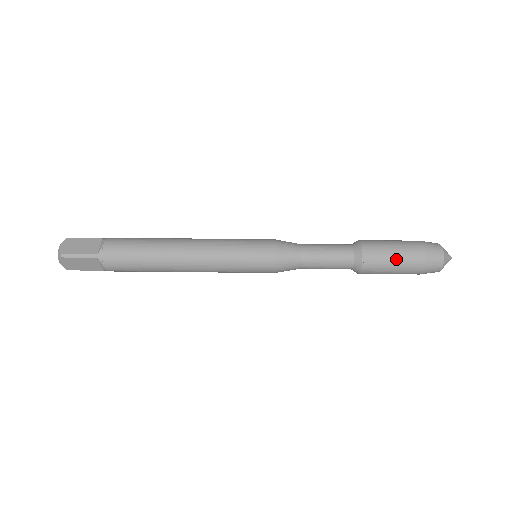
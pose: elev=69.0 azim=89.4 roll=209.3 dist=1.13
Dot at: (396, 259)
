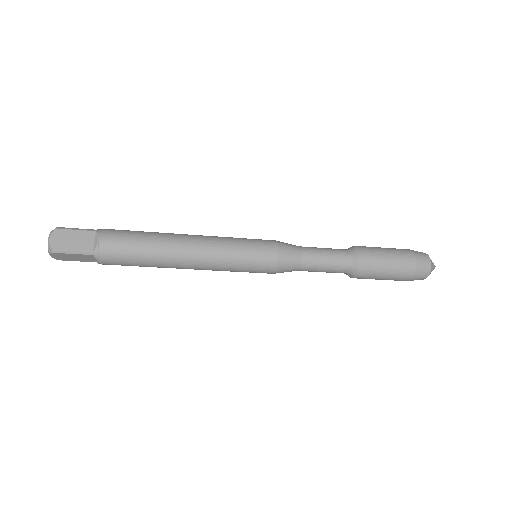
Dot at: (388, 271)
